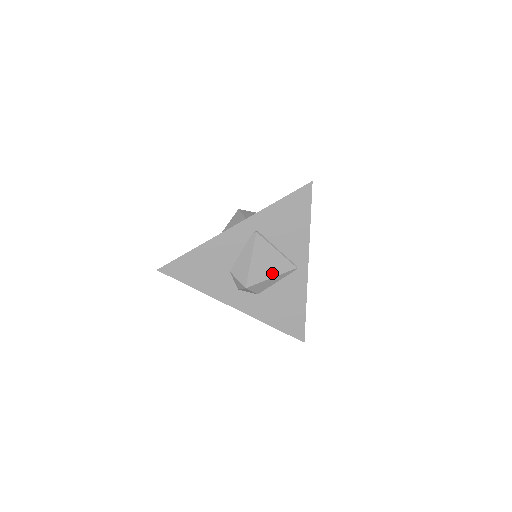
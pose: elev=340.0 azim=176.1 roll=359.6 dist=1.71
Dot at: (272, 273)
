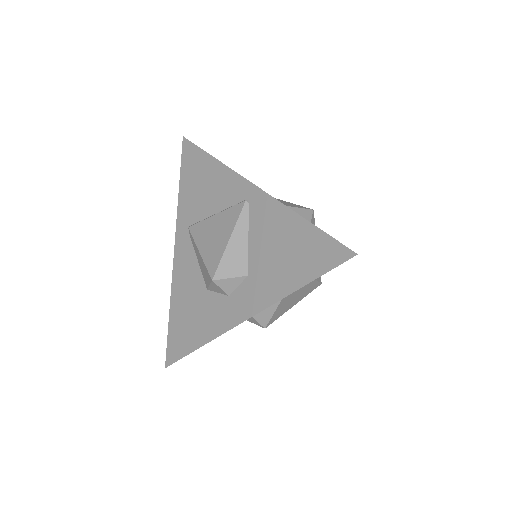
Dot at: (226, 236)
